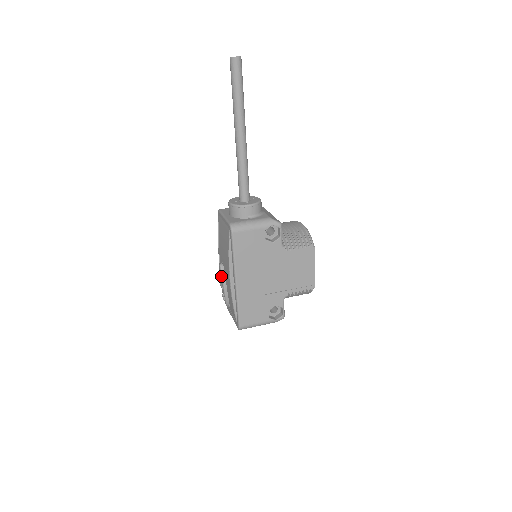
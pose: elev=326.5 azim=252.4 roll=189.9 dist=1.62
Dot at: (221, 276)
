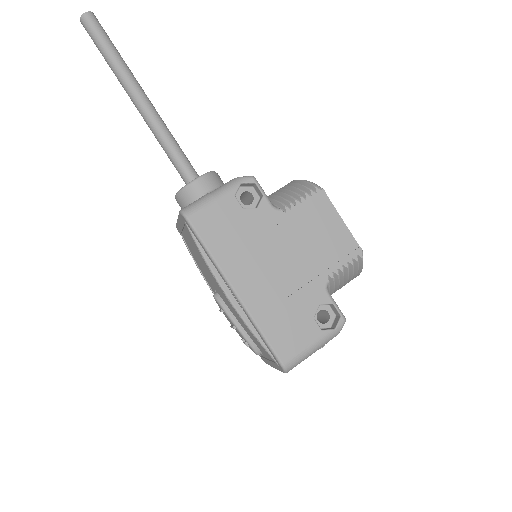
Dot at: (222, 310)
